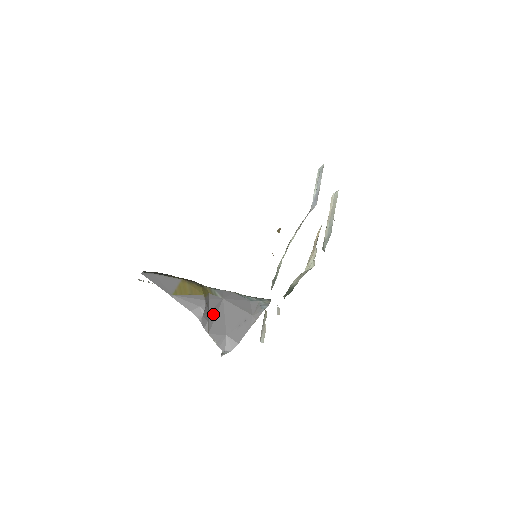
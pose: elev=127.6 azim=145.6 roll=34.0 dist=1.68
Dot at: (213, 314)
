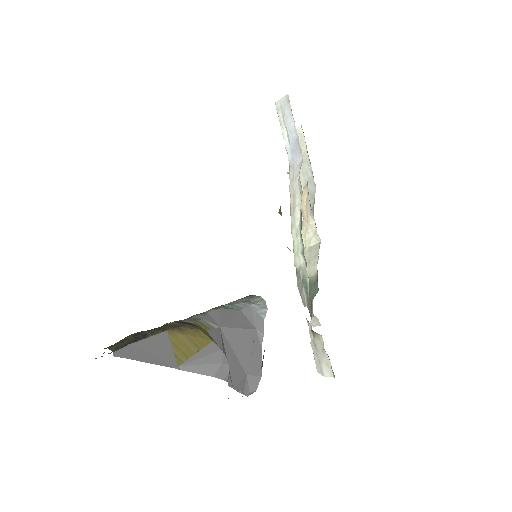
Dot at: occluded
